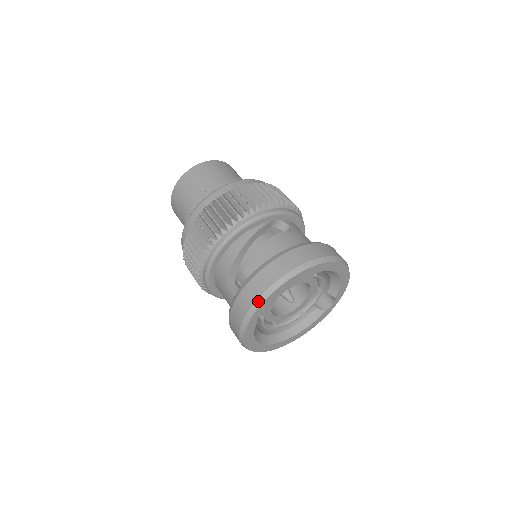
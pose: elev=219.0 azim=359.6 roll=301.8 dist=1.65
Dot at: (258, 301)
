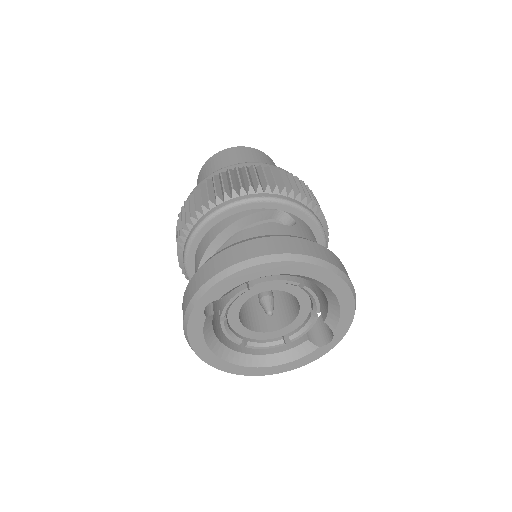
Dot at: (206, 285)
